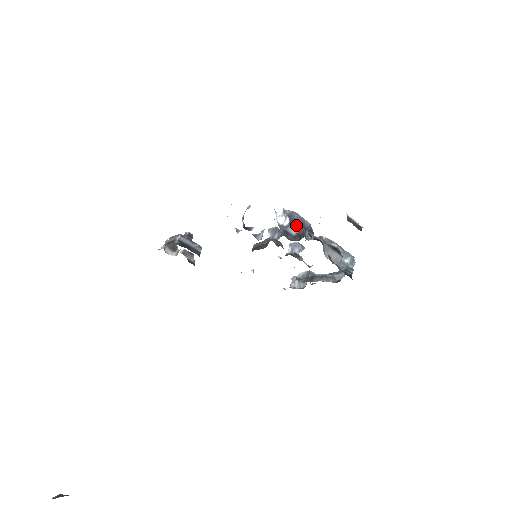
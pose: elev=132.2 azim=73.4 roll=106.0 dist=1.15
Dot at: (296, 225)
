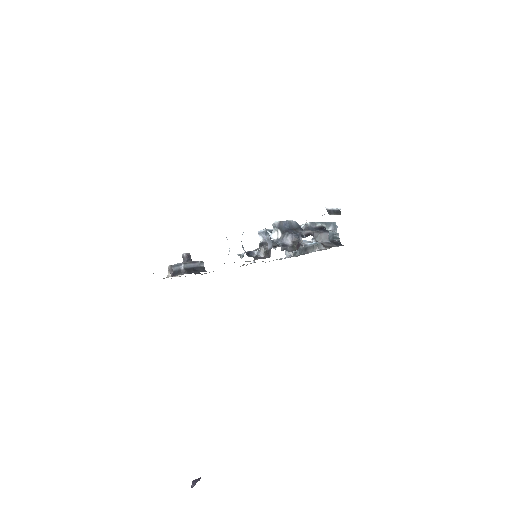
Dot at: (289, 235)
